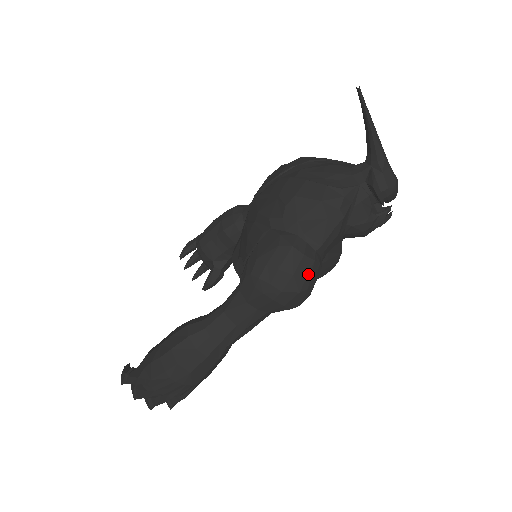
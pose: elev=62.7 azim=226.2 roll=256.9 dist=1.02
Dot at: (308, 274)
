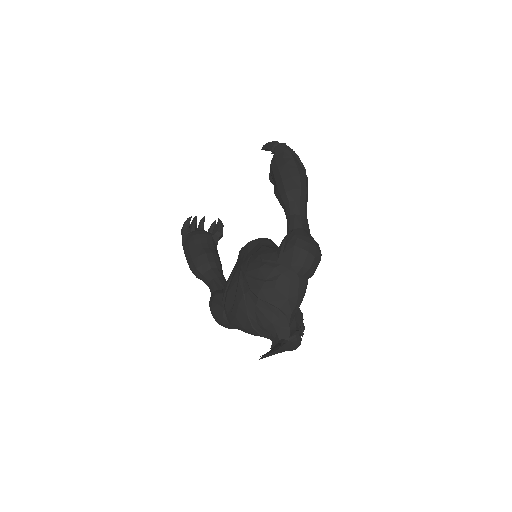
Dot at: occluded
